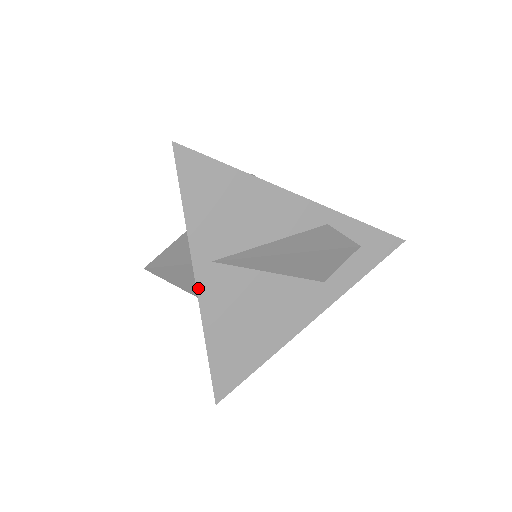
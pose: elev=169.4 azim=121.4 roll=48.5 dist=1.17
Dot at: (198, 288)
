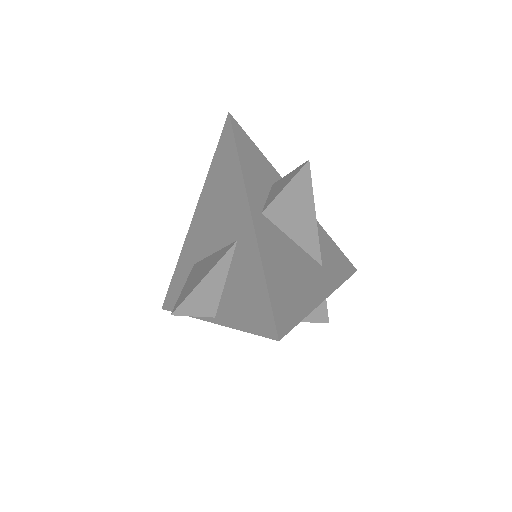
Dot at: (206, 320)
